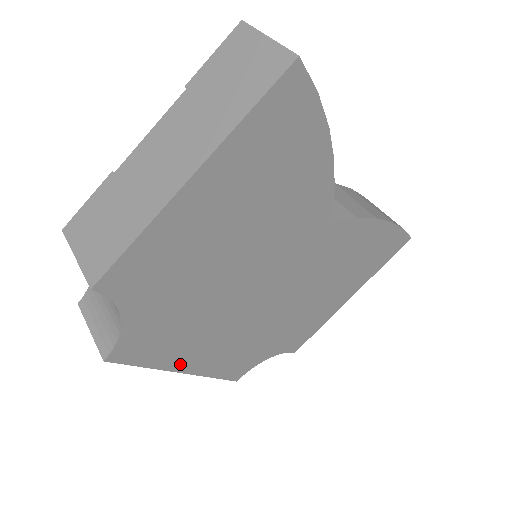
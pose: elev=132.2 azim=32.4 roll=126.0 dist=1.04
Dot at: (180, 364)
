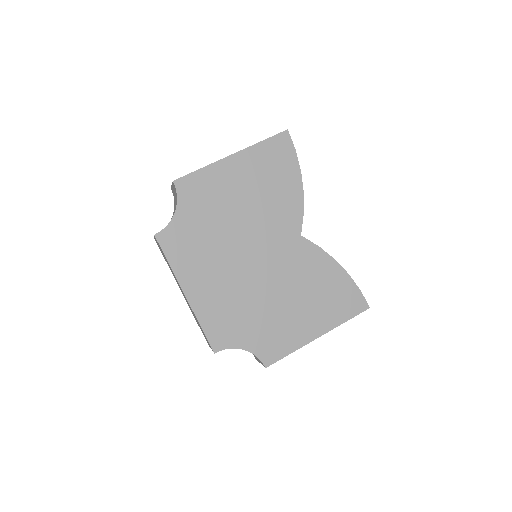
Dot at: (187, 283)
